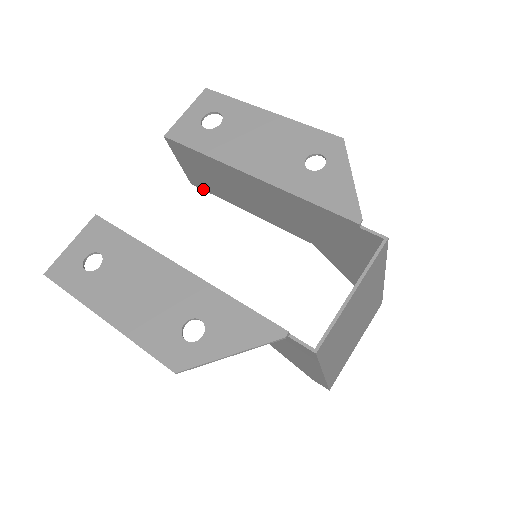
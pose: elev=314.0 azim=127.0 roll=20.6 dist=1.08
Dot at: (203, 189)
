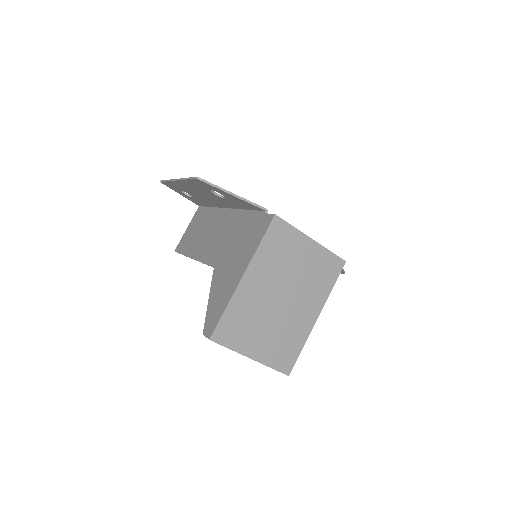
Dot at: occluded
